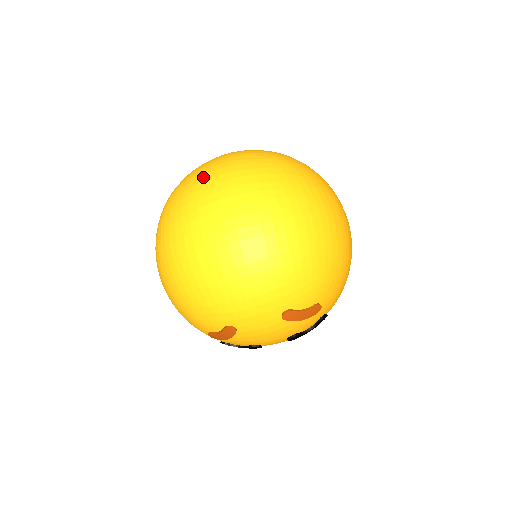
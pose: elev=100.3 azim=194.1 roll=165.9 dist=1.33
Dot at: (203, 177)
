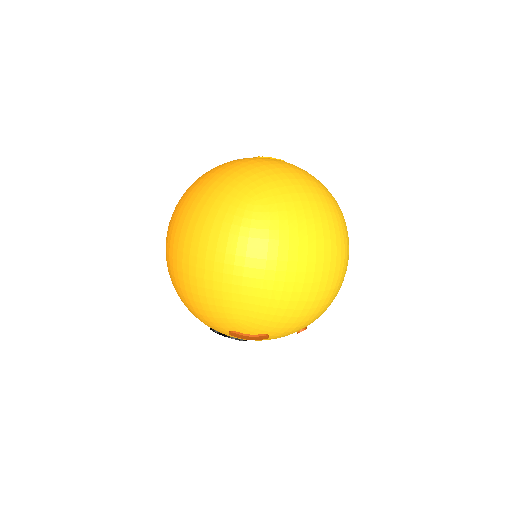
Dot at: (307, 204)
